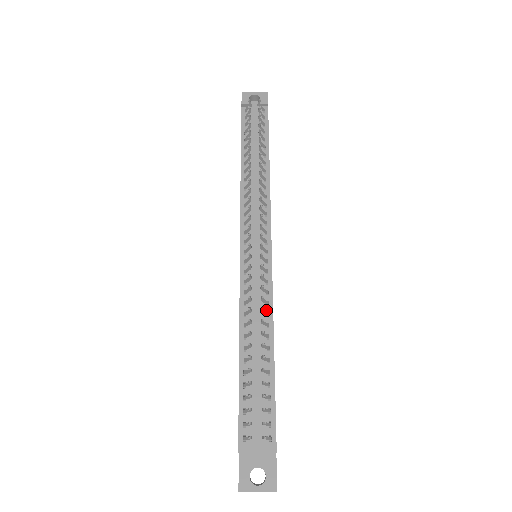
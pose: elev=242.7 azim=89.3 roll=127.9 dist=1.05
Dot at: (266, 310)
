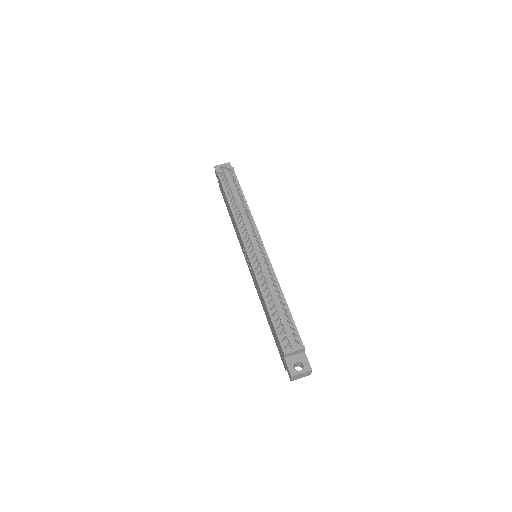
Dot at: occluded
